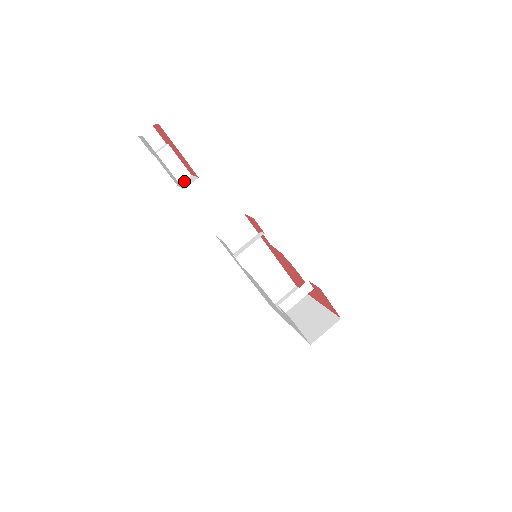
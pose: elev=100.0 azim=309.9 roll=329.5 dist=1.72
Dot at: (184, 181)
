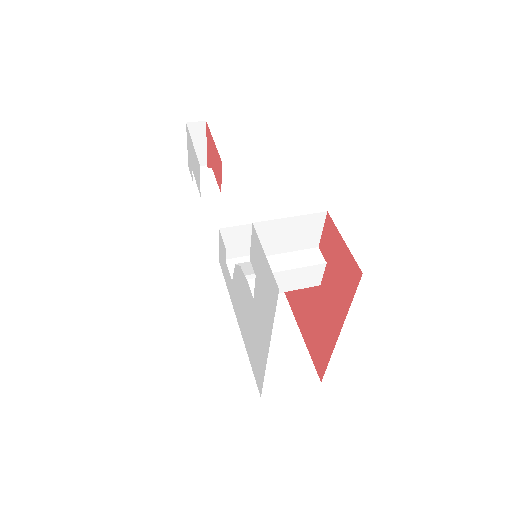
Dot at: (209, 192)
